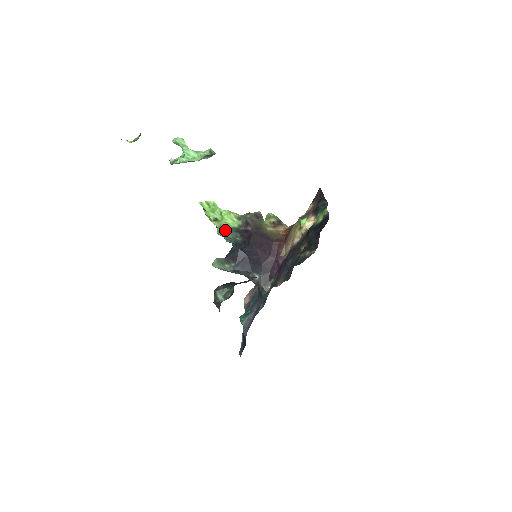
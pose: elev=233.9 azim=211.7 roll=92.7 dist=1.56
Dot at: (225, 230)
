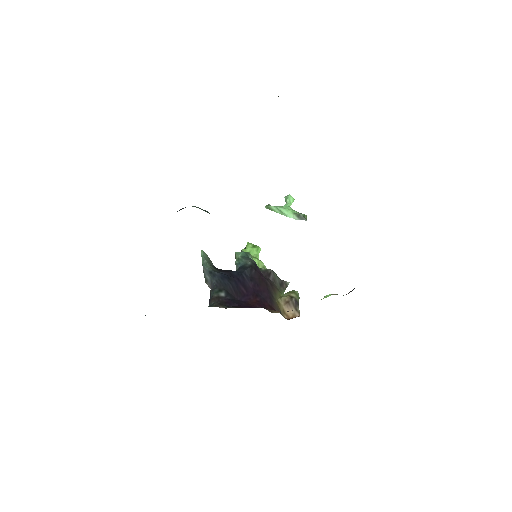
Dot at: (246, 254)
